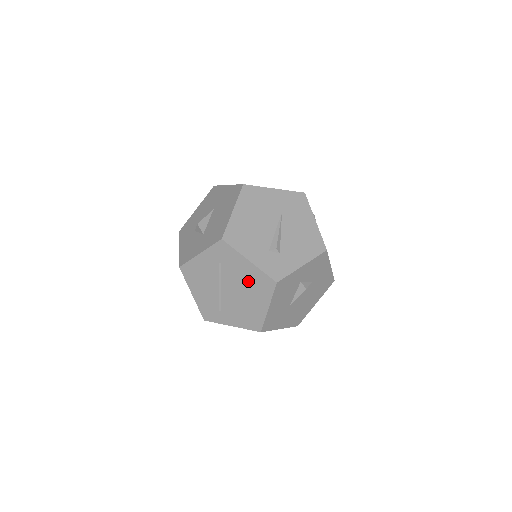
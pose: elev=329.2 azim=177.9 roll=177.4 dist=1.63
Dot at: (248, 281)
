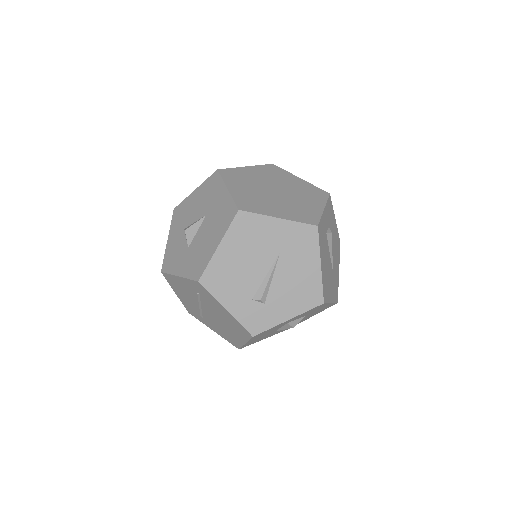
Dot at: (226, 319)
